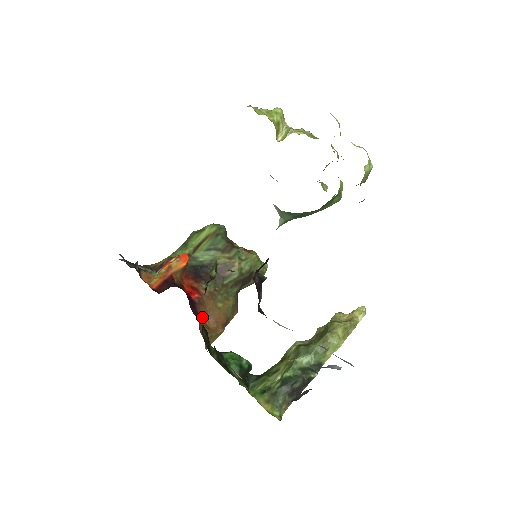
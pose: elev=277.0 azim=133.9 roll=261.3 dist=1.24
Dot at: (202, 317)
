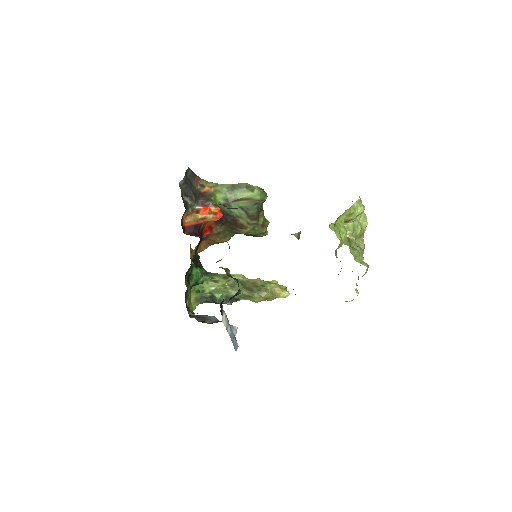
Dot at: occluded
